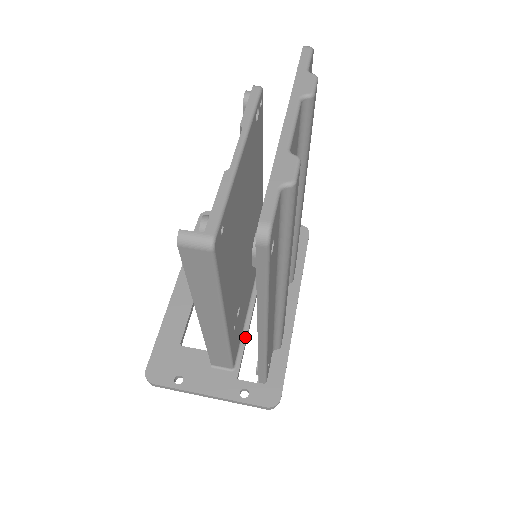
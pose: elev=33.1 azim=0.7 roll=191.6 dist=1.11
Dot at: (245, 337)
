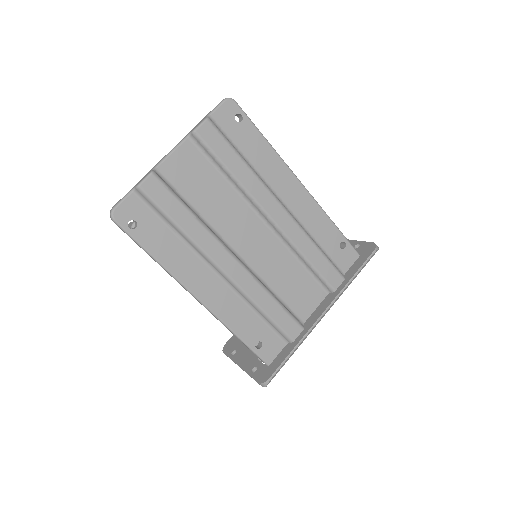
Dot at: occluded
